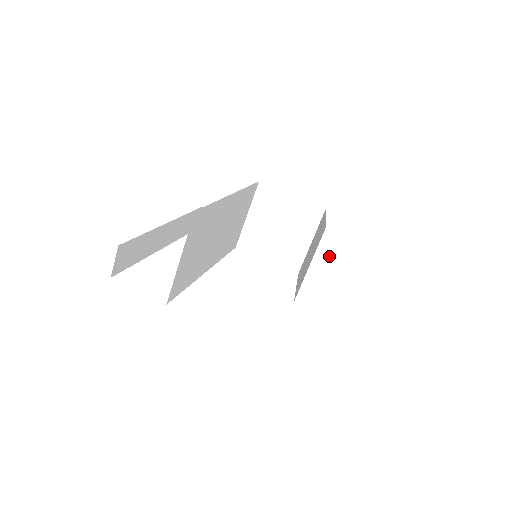
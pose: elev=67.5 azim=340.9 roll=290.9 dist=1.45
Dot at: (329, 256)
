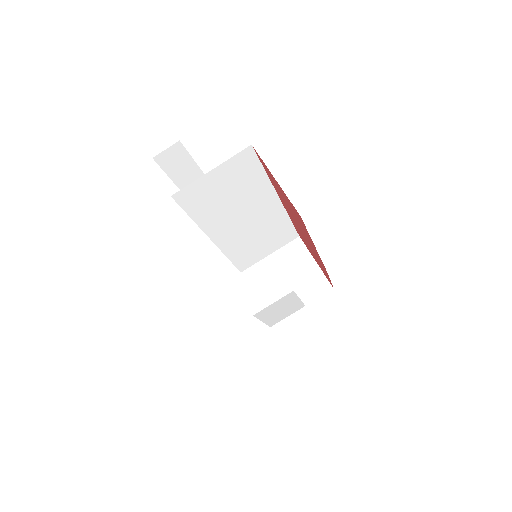
Dot at: (307, 329)
